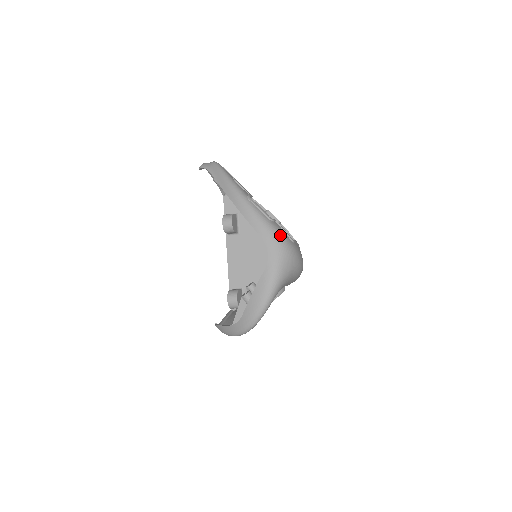
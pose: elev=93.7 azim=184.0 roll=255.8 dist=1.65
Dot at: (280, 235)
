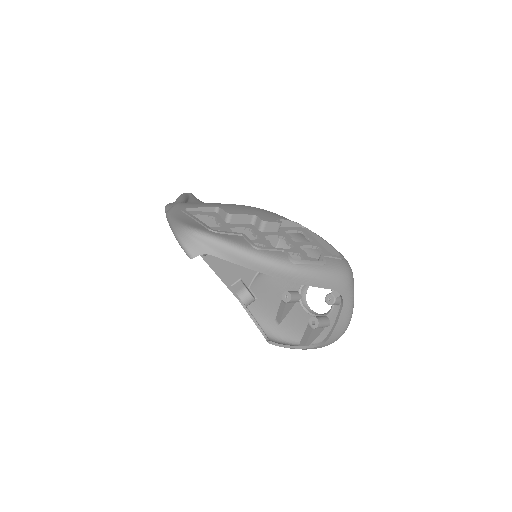
Dot at: (342, 271)
